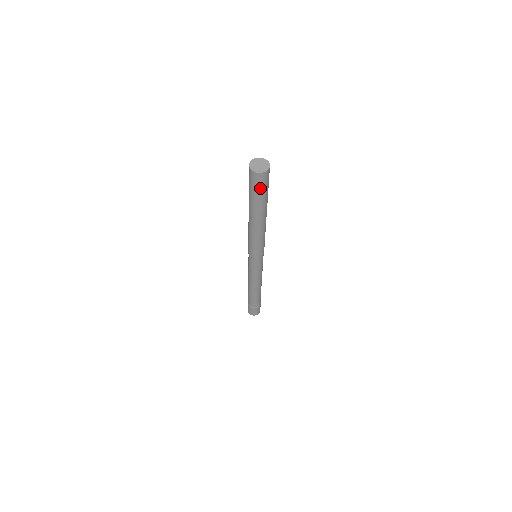
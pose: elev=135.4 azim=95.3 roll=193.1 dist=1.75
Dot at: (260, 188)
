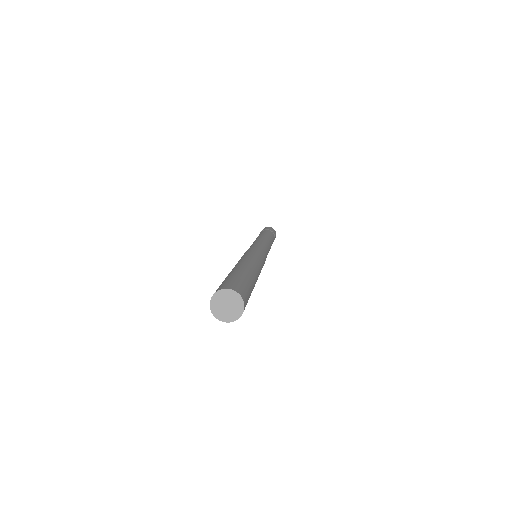
Dot at: occluded
